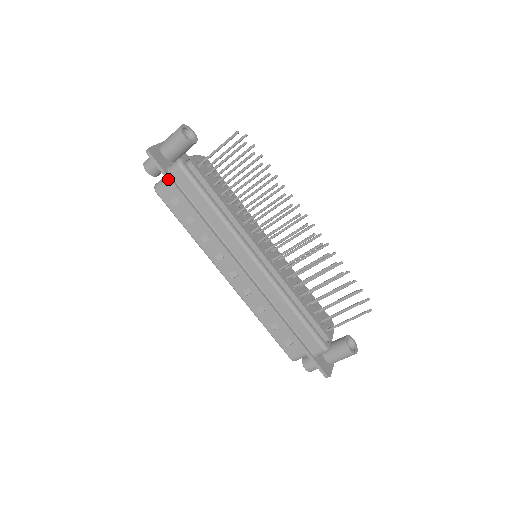
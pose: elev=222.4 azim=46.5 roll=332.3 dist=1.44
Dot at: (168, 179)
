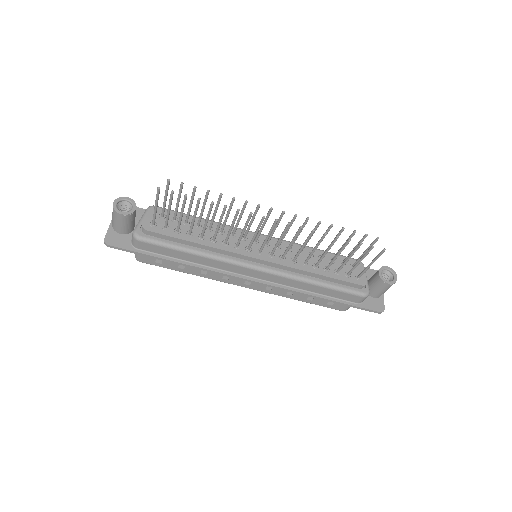
Dot at: (138, 254)
